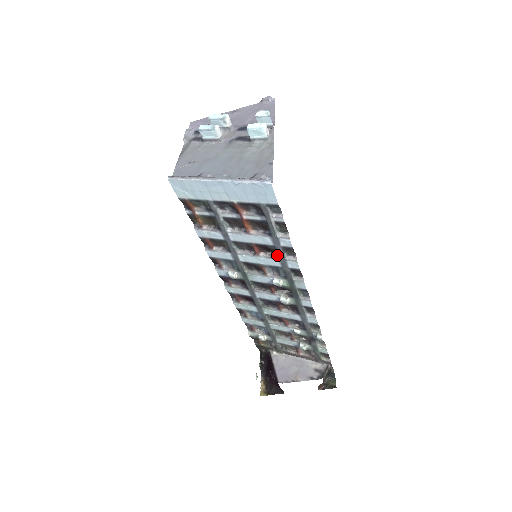
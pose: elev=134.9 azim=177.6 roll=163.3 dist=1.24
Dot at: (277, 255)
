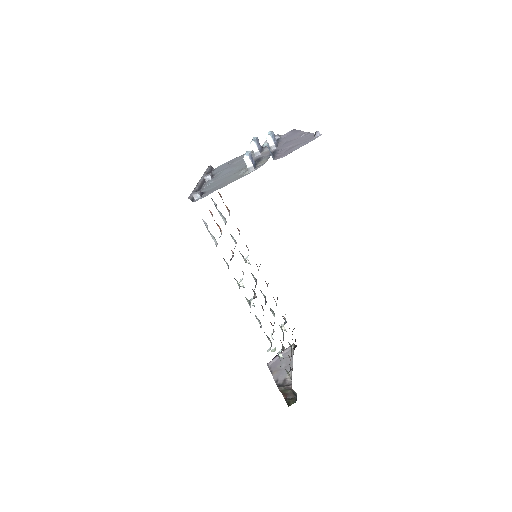
Dot at: occluded
